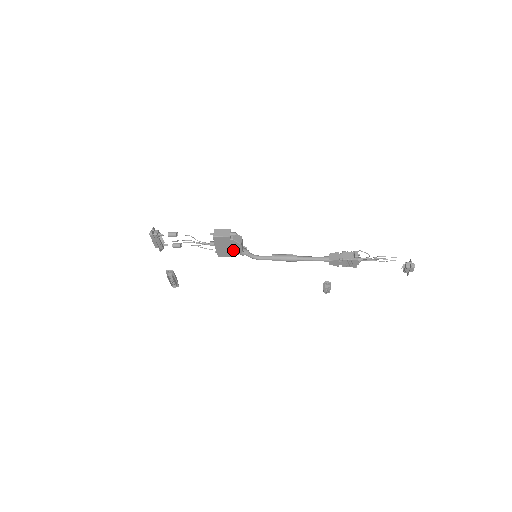
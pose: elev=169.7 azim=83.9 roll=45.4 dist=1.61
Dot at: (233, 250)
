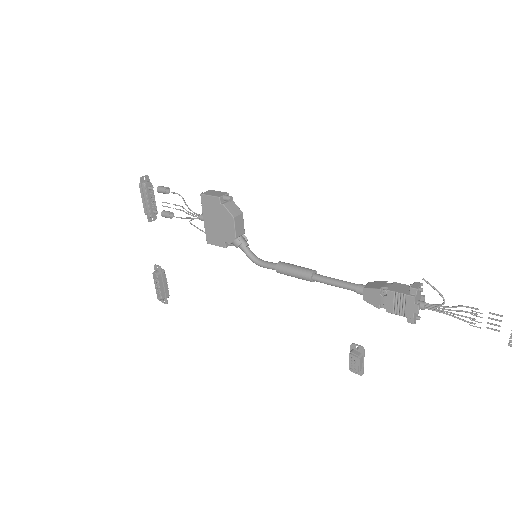
Dot at: (224, 230)
